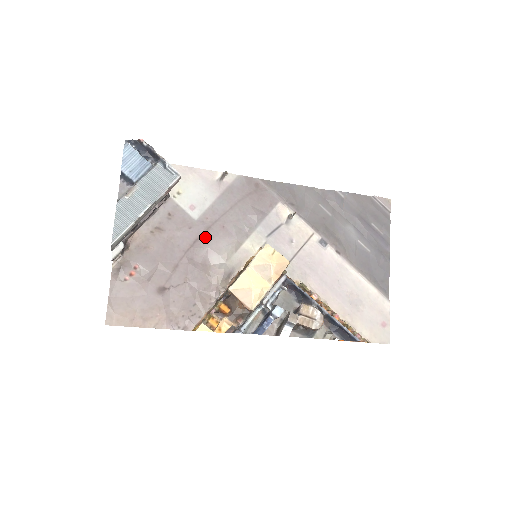
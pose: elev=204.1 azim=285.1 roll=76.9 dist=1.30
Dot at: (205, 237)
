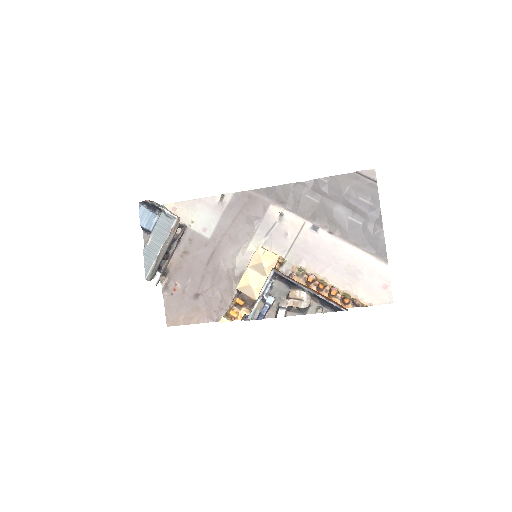
Dot at: (218, 250)
